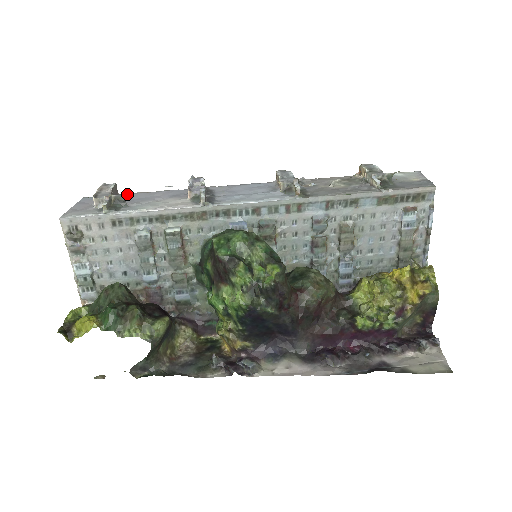
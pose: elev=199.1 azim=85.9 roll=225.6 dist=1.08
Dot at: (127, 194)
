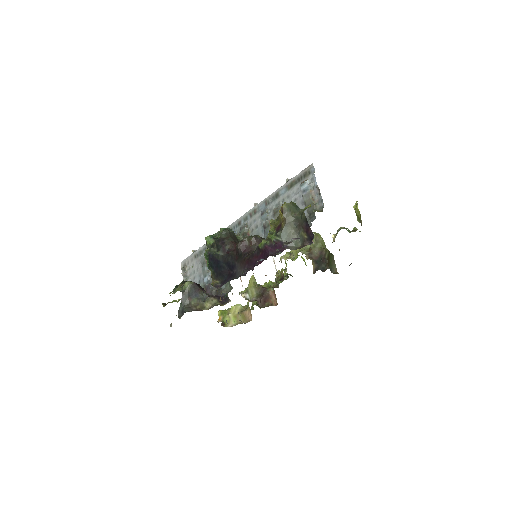
Dot at: occluded
